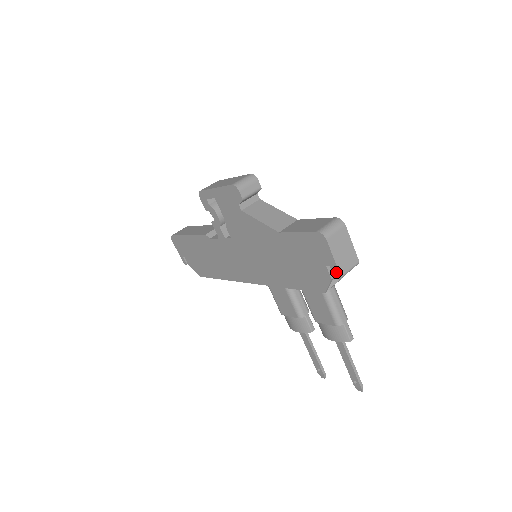
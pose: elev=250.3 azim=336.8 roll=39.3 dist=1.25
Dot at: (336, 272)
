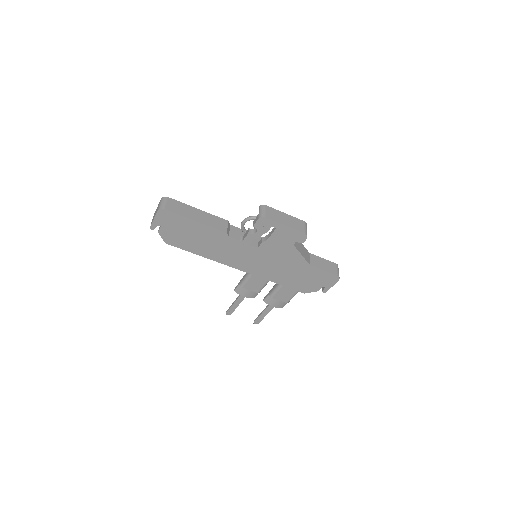
Dot at: (326, 290)
